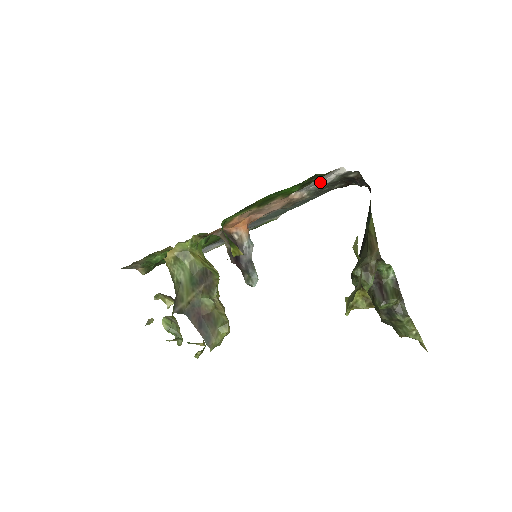
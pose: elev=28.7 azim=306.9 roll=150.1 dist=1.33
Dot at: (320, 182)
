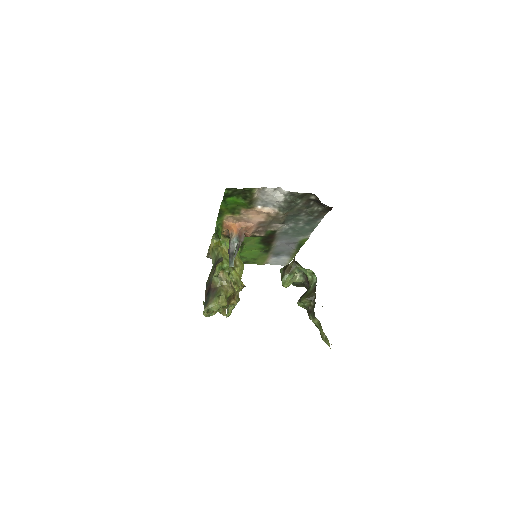
Dot at: (274, 199)
